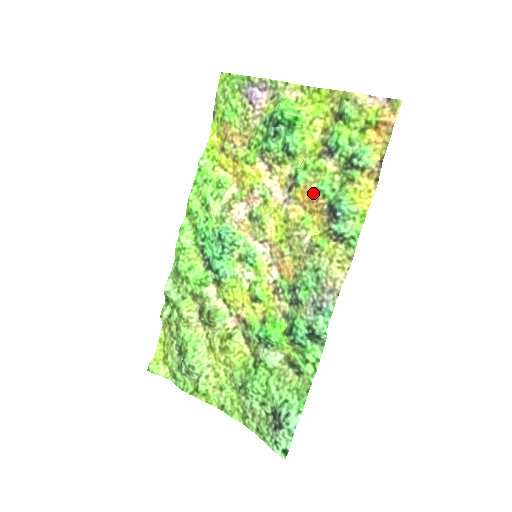
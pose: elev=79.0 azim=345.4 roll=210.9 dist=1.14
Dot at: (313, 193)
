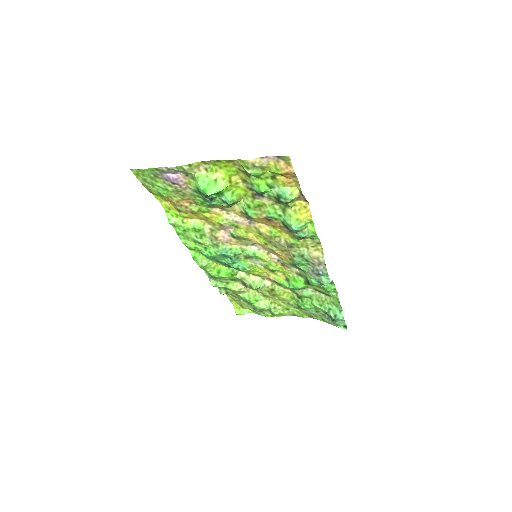
Dot at: (267, 219)
